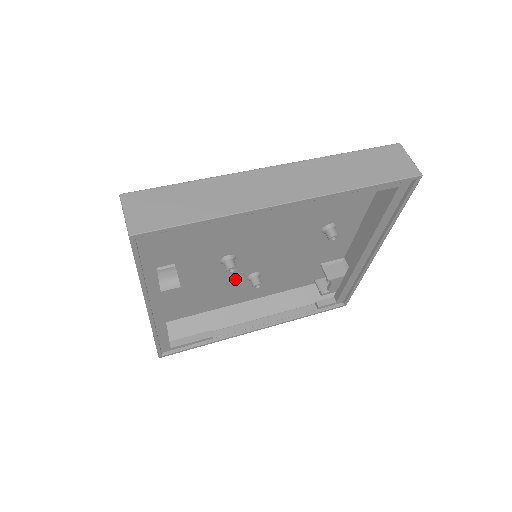
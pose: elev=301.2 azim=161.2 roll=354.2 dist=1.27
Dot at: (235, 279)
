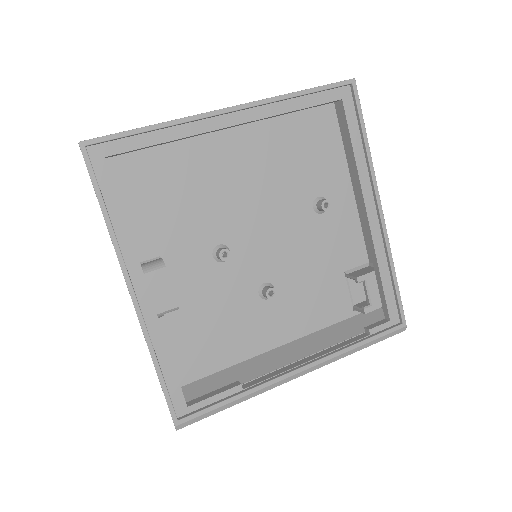
Dot at: (244, 295)
